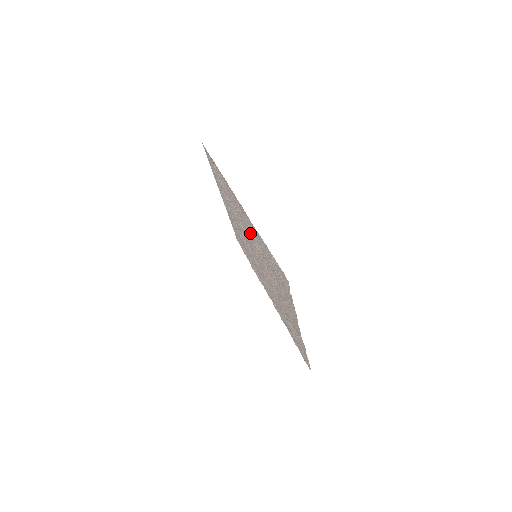
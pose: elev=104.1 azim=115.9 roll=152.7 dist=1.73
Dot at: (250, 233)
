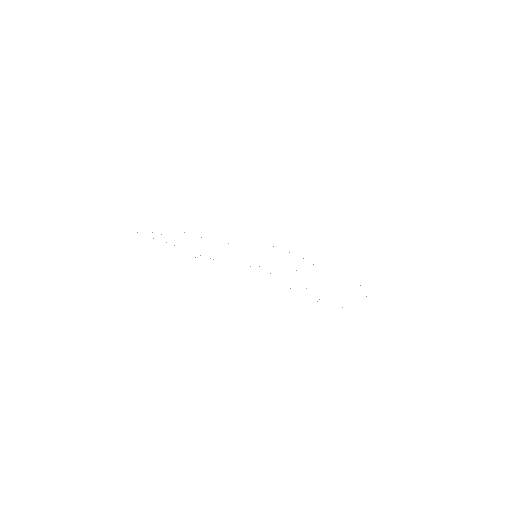
Dot at: occluded
